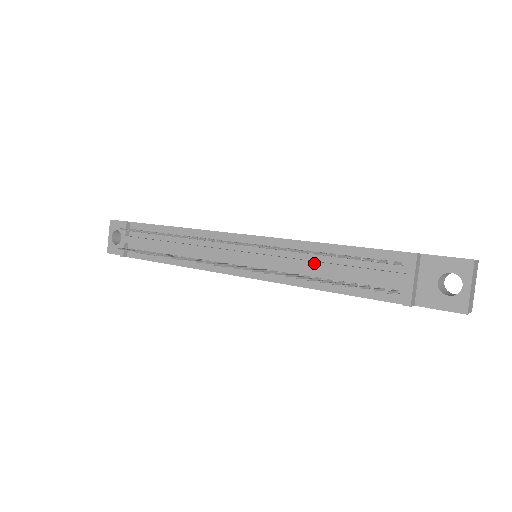
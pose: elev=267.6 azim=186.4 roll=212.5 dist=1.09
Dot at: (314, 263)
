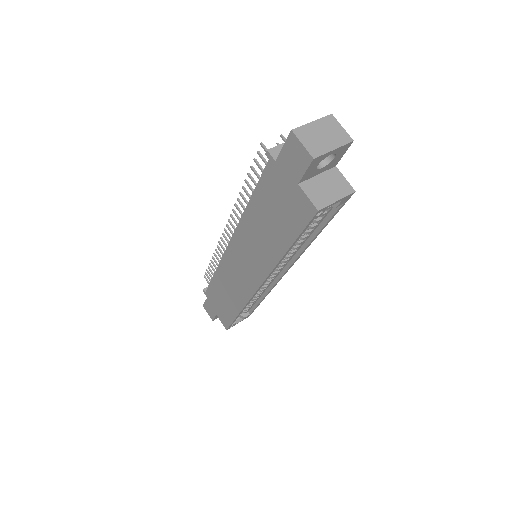
Dot at: occluded
